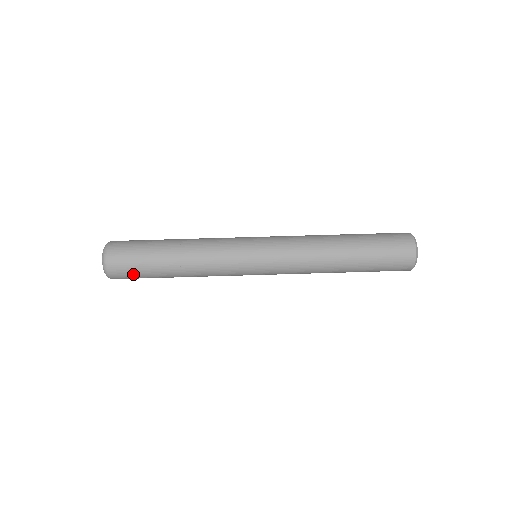
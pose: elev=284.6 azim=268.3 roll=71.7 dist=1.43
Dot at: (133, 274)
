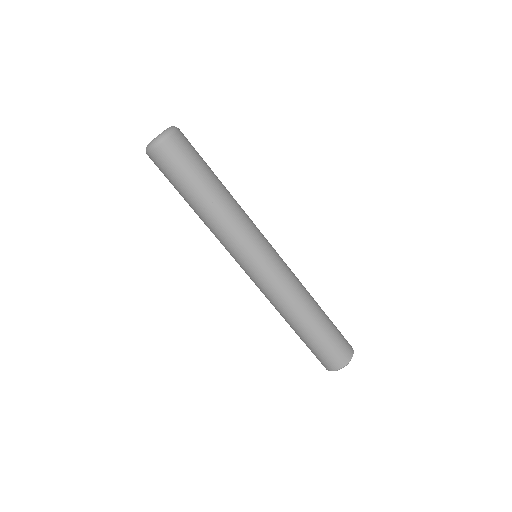
Dot at: (164, 174)
